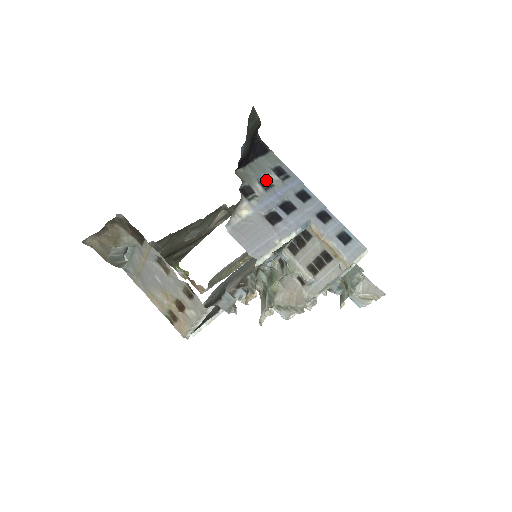
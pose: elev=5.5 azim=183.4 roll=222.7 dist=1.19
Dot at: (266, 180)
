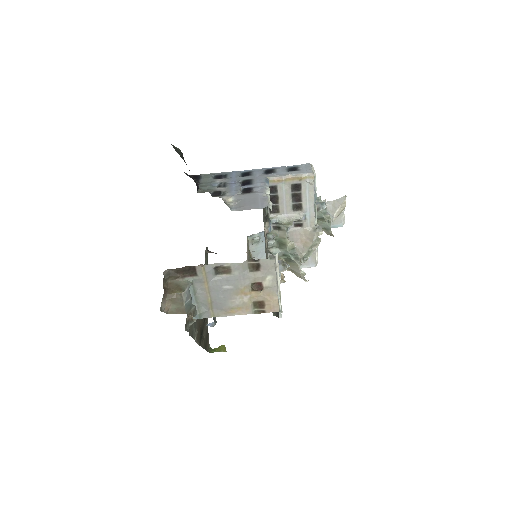
Dot at: (218, 184)
